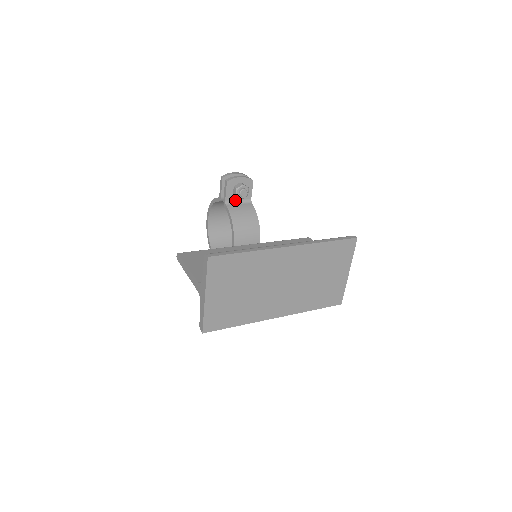
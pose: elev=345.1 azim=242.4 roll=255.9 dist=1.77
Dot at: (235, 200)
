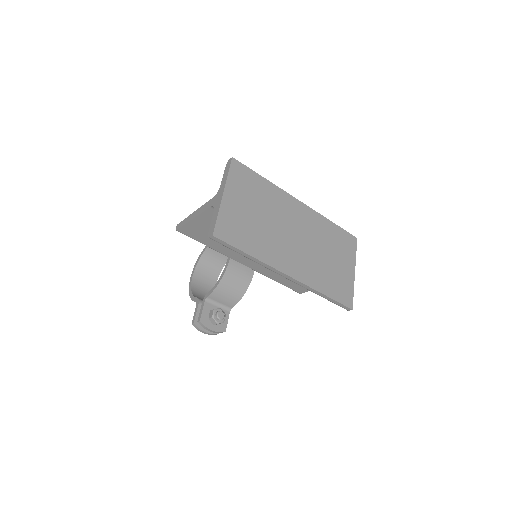
Dot at: occluded
